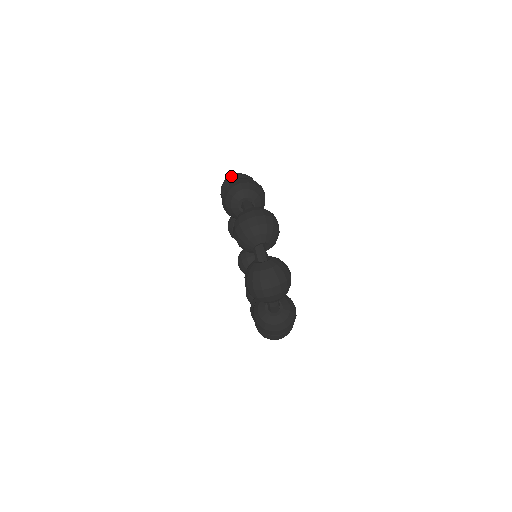
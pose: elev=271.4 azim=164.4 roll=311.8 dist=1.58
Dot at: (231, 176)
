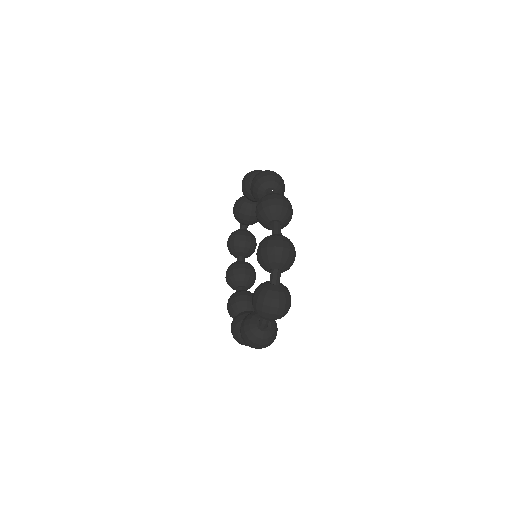
Dot at: (276, 205)
